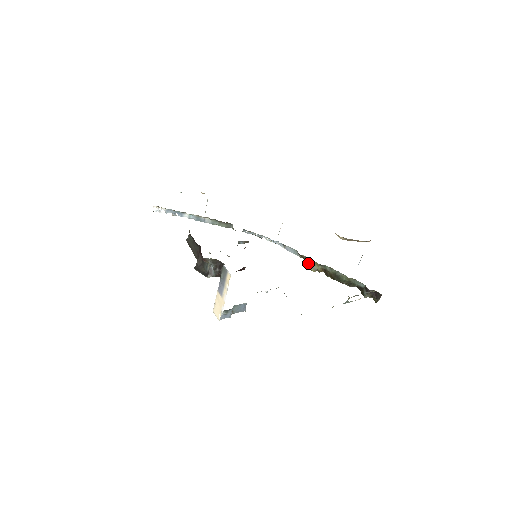
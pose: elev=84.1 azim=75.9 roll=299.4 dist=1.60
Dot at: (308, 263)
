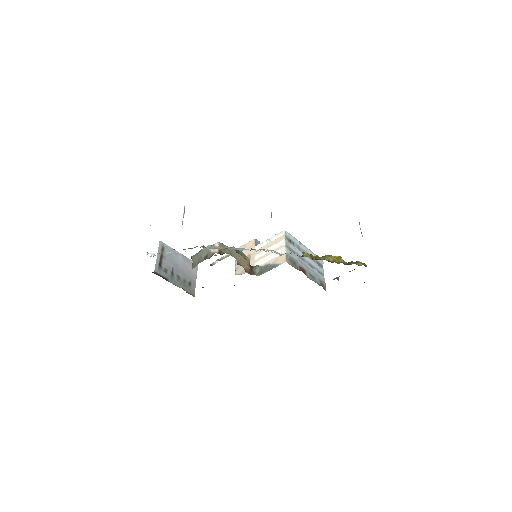
Dot at: occluded
